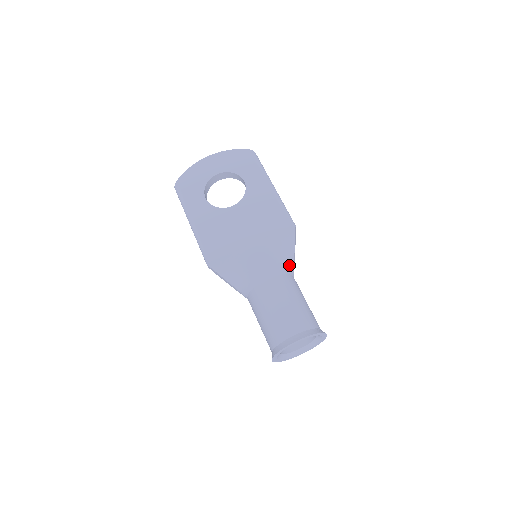
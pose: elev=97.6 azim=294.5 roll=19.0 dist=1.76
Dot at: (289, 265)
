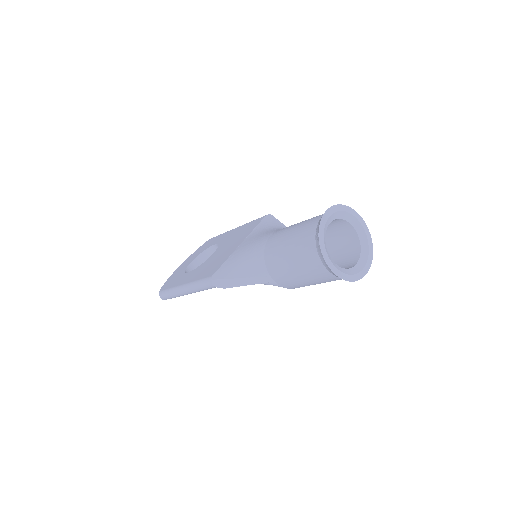
Dot at: occluded
